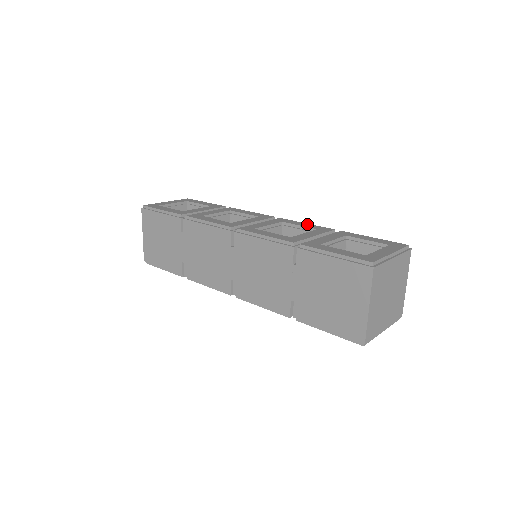
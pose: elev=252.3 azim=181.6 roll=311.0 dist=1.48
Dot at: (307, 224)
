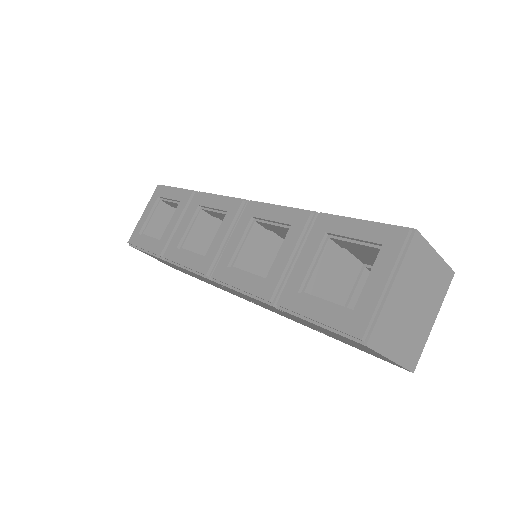
Dot at: (278, 210)
